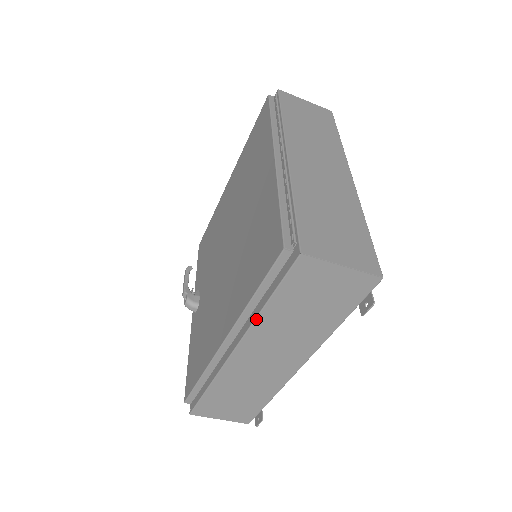
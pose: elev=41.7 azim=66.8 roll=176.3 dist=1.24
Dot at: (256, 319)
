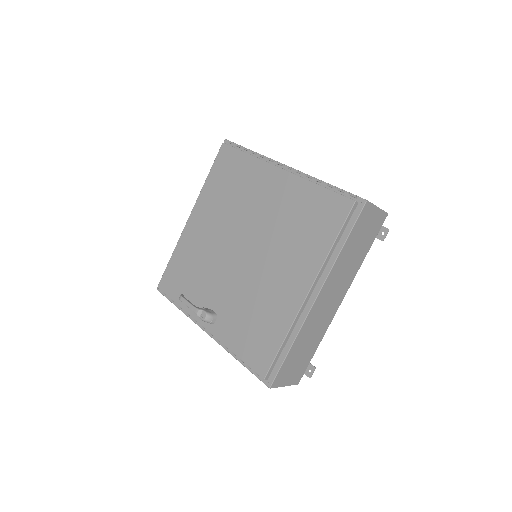
Dot at: (336, 261)
